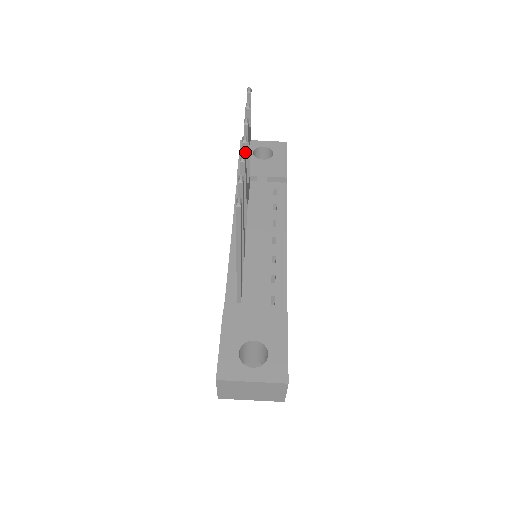
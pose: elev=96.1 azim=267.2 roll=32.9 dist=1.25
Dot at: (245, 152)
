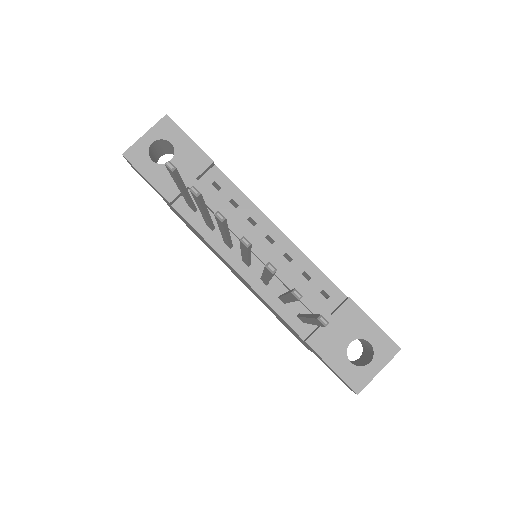
Dot at: (250, 247)
